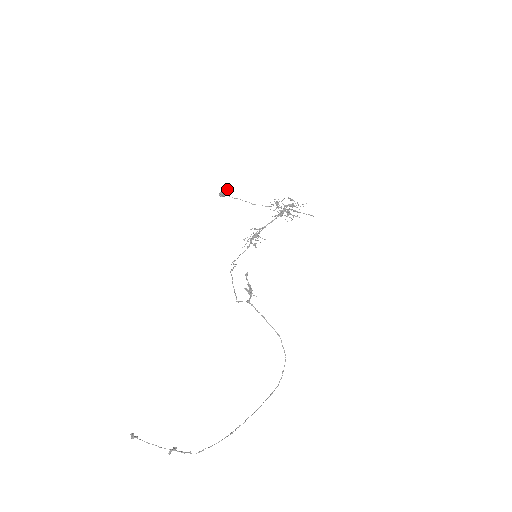
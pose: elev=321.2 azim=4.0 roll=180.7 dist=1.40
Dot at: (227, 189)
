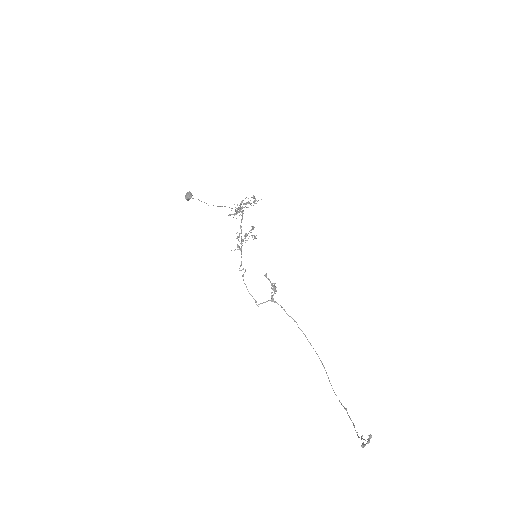
Dot at: occluded
